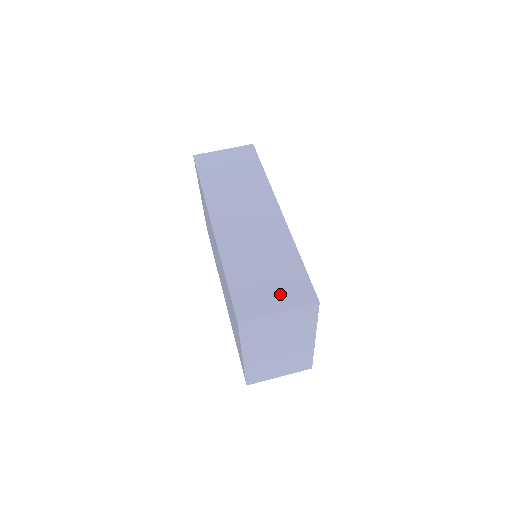
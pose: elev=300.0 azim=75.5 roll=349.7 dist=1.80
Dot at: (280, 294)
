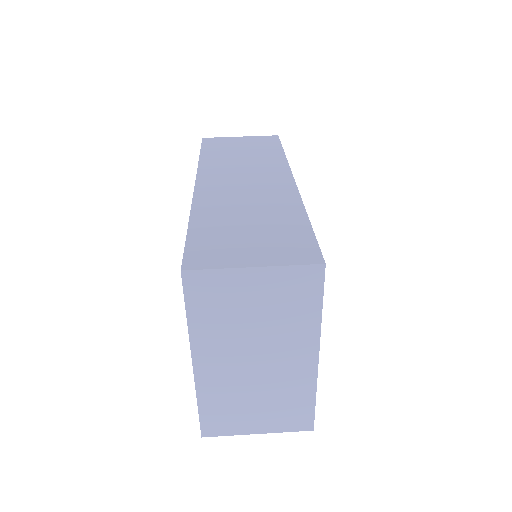
Dot at: (263, 249)
